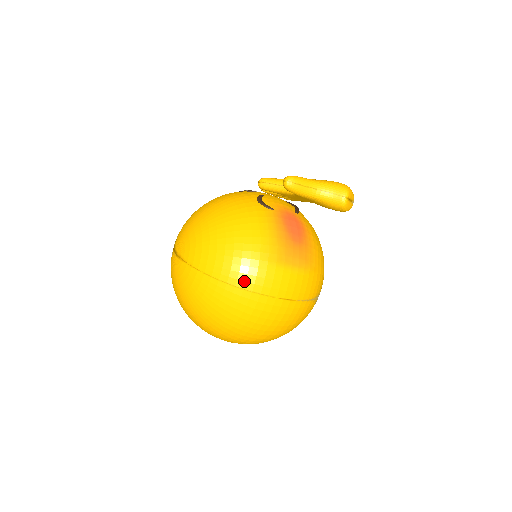
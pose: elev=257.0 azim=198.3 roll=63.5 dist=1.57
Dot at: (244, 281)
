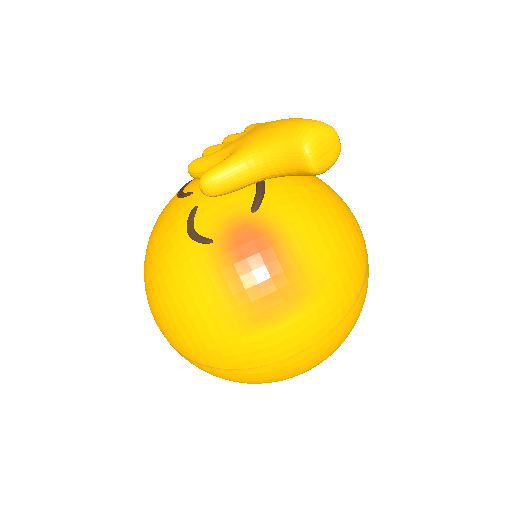
Dot at: (226, 363)
